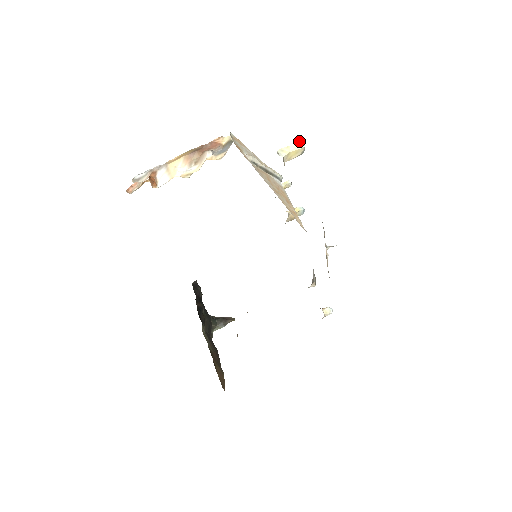
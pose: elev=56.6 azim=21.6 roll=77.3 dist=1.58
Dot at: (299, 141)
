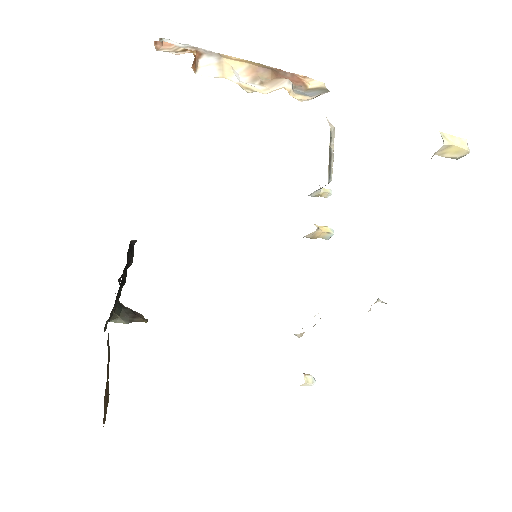
Dot at: occluded
